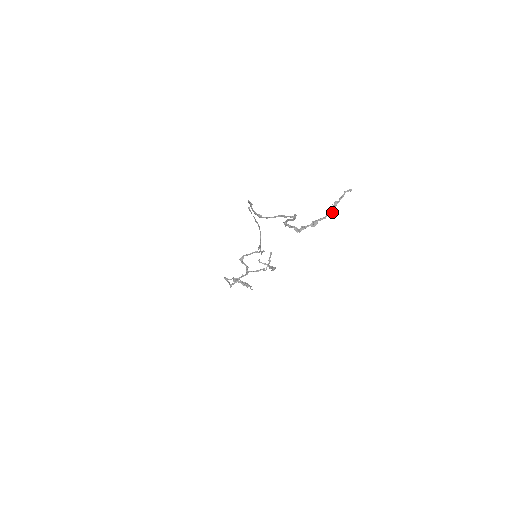
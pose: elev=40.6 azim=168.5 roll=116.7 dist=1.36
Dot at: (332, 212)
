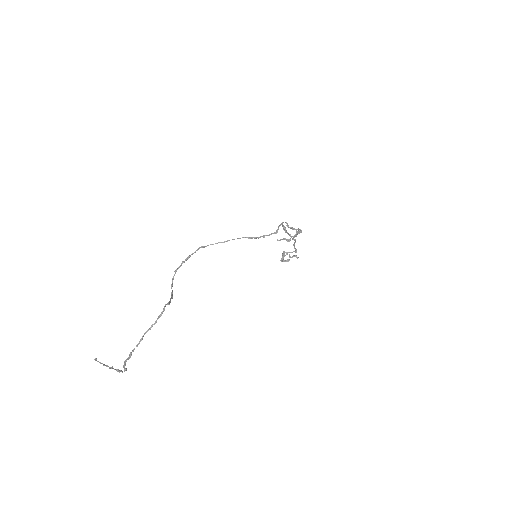
Dot at: (110, 368)
